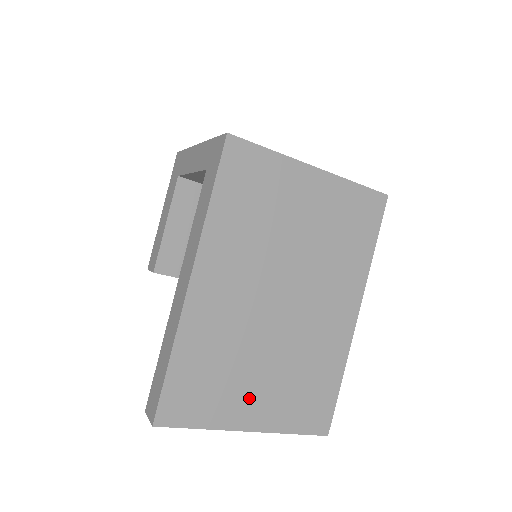
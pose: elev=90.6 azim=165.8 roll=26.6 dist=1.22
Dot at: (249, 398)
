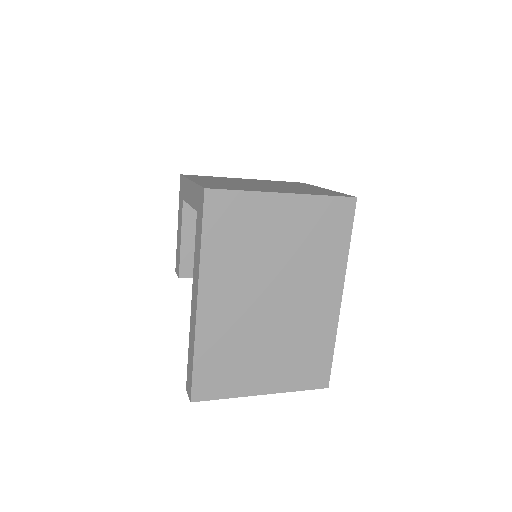
Dot at: (259, 373)
